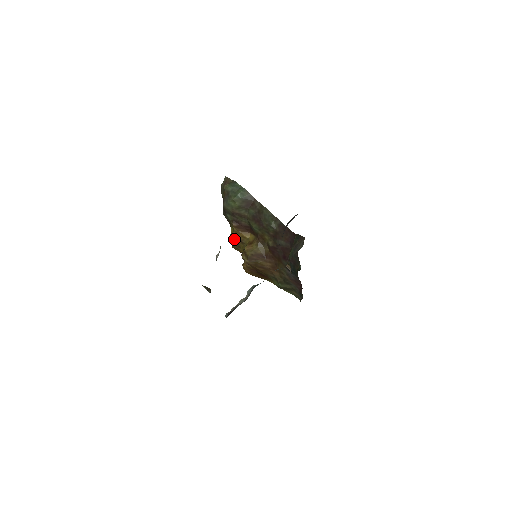
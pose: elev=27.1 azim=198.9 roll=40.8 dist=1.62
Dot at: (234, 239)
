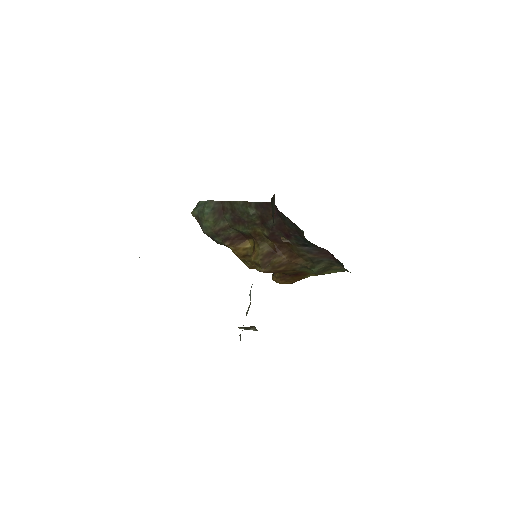
Dot at: (241, 259)
